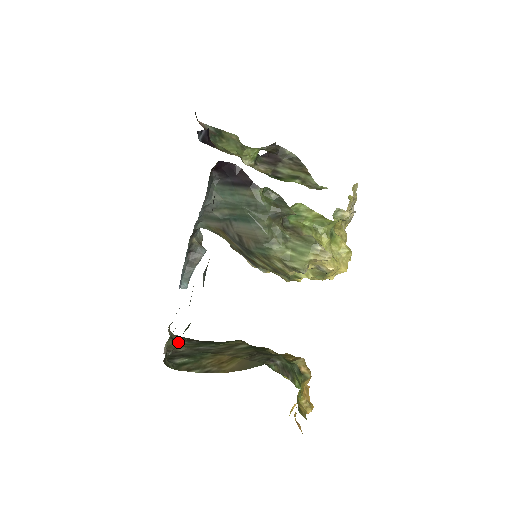
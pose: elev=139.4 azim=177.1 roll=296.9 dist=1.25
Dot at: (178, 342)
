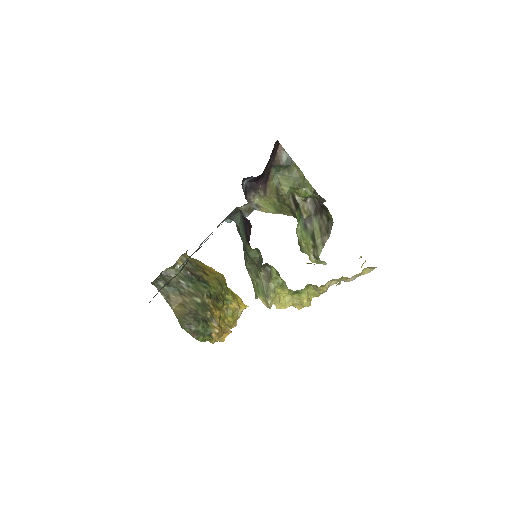
Dot at: (177, 269)
